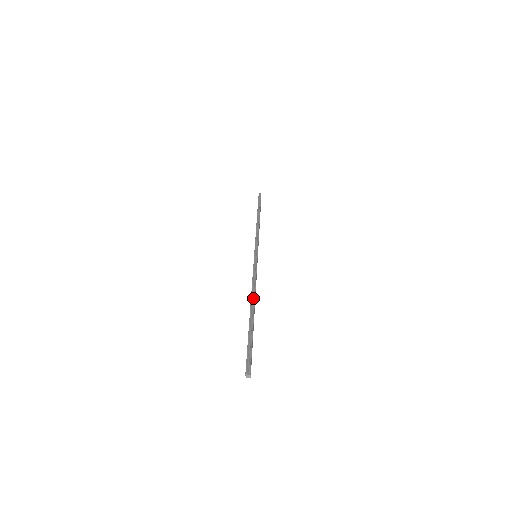
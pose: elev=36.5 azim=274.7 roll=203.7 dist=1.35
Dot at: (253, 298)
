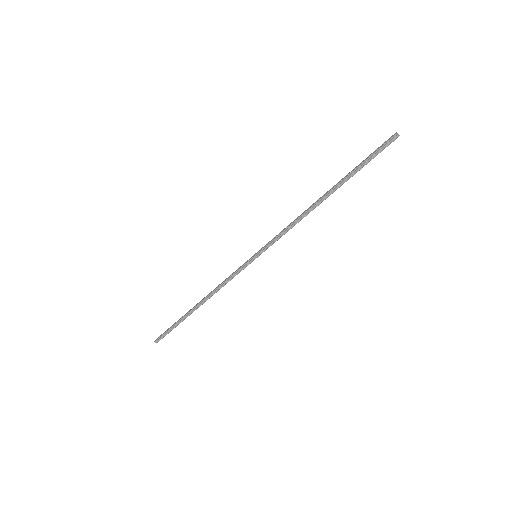
Dot at: (314, 205)
